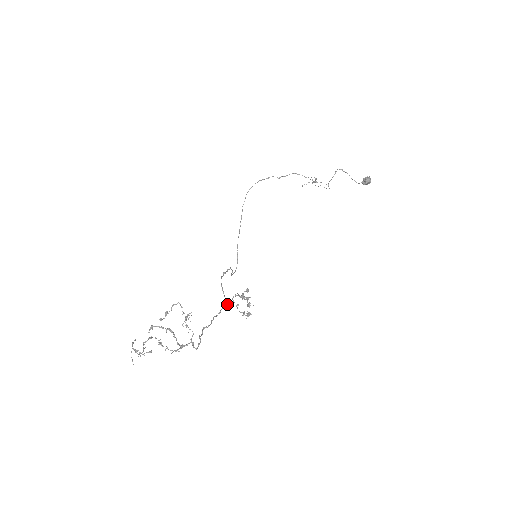
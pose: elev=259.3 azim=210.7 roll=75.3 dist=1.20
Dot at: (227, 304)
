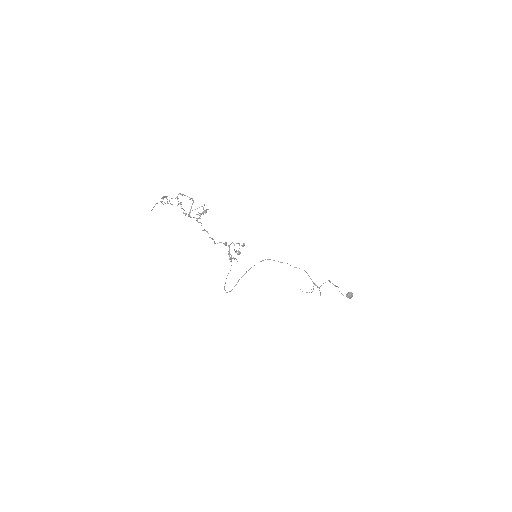
Dot at: (225, 244)
